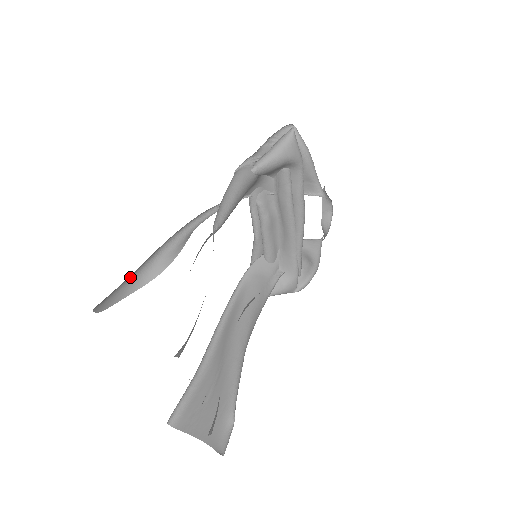
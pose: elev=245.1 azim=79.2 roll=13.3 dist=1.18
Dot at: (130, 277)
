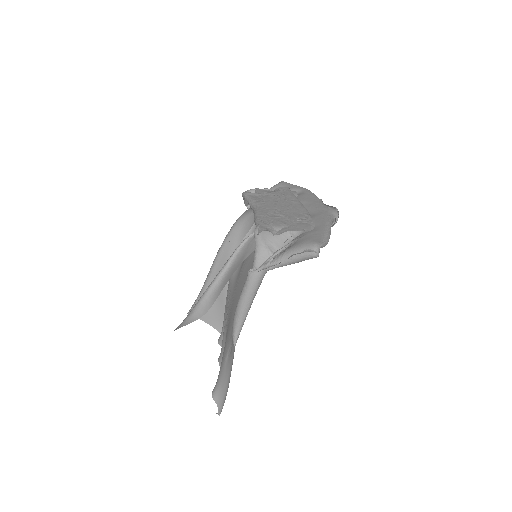
Dot at: occluded
